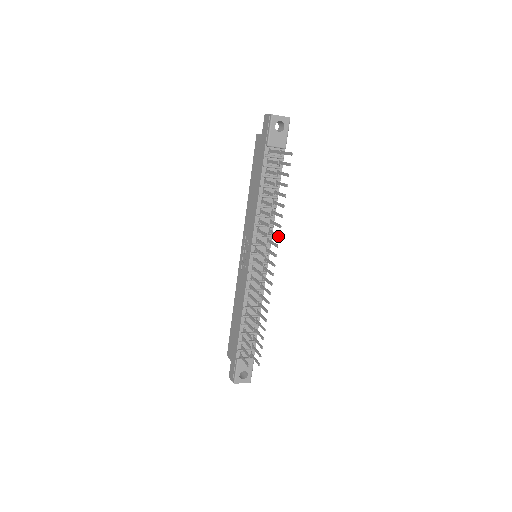
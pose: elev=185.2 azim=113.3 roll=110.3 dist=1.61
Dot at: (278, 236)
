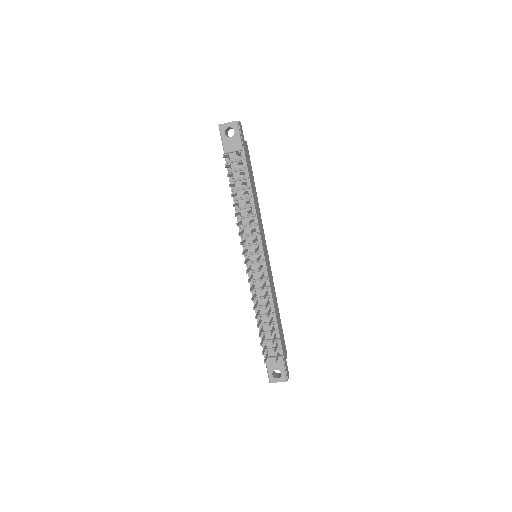
Dot at: occluded
